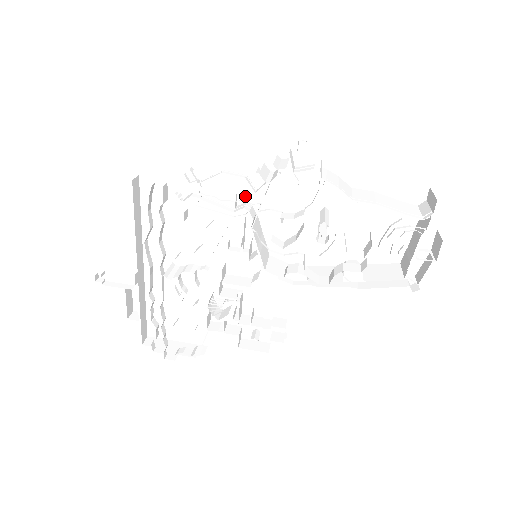
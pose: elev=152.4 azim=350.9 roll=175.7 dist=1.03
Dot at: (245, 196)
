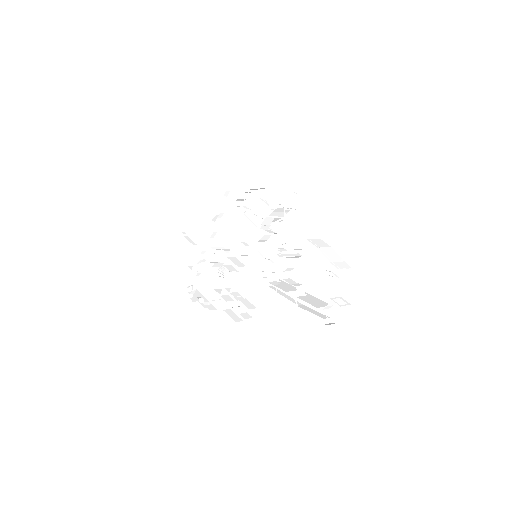
Dot at: occluded
